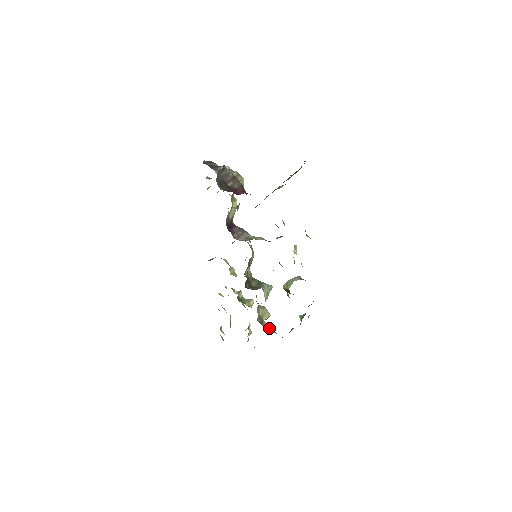
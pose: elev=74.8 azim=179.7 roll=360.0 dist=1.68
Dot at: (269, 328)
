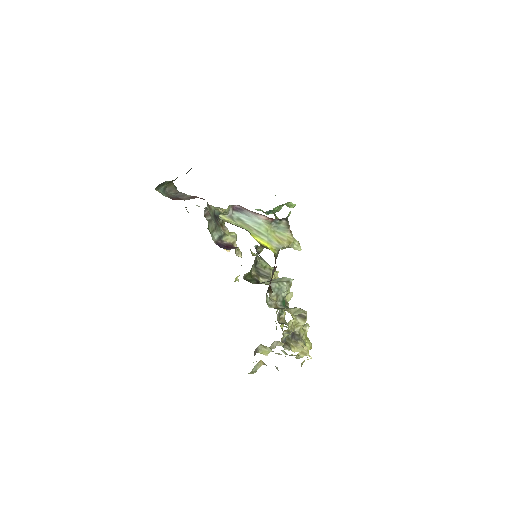
Dot at: occluded
